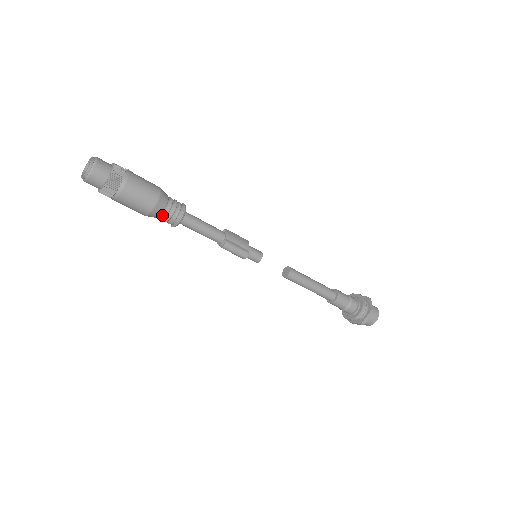
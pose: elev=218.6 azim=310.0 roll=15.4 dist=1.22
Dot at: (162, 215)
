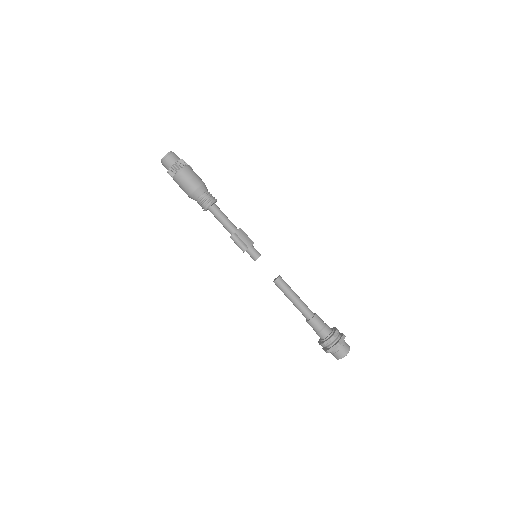
Dot at: (198, 200)
